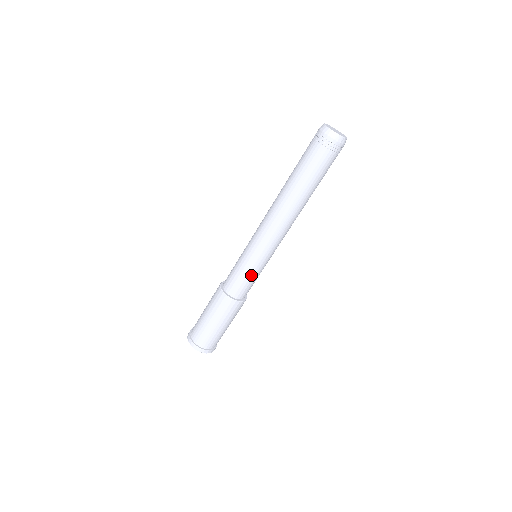
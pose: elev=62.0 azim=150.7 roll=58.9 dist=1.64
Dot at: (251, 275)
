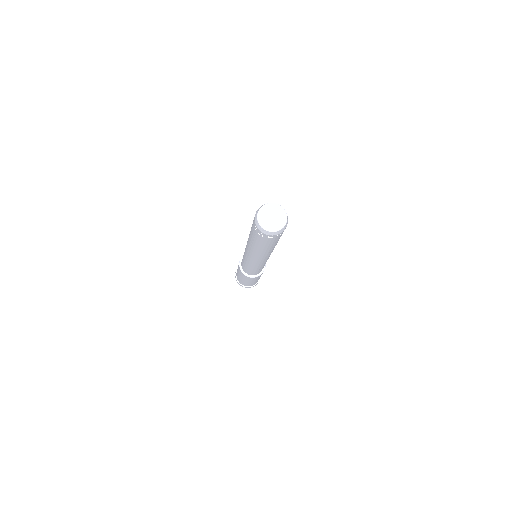
Dot at: occluded
